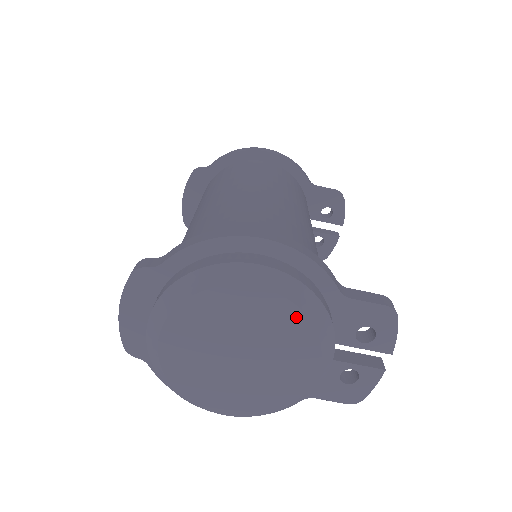
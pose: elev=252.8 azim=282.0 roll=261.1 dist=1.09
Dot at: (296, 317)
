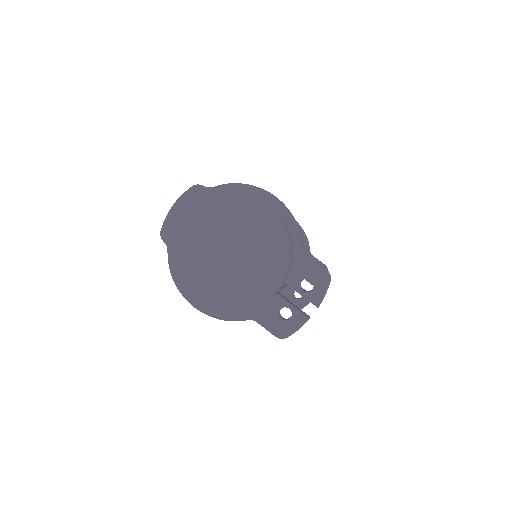
Dot at: (273, 239)
